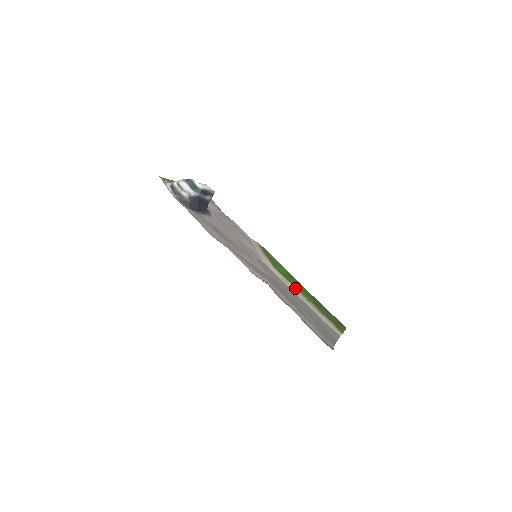
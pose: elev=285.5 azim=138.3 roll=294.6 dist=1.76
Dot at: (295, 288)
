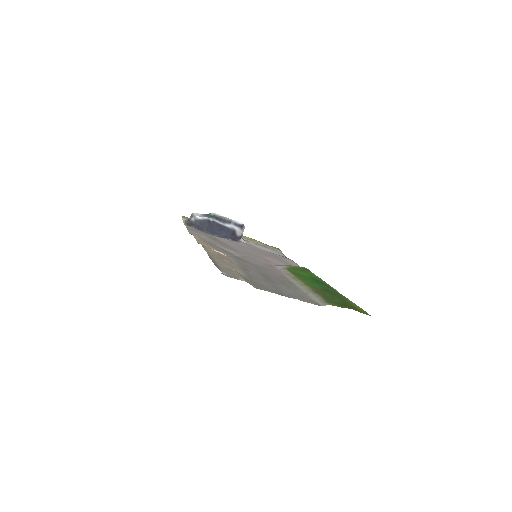
Dot at: (297, 278)
